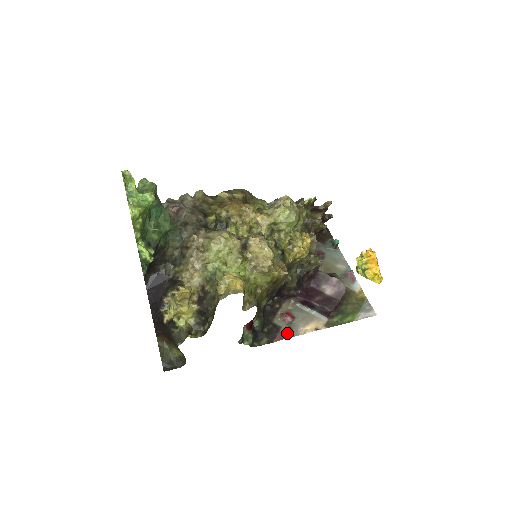
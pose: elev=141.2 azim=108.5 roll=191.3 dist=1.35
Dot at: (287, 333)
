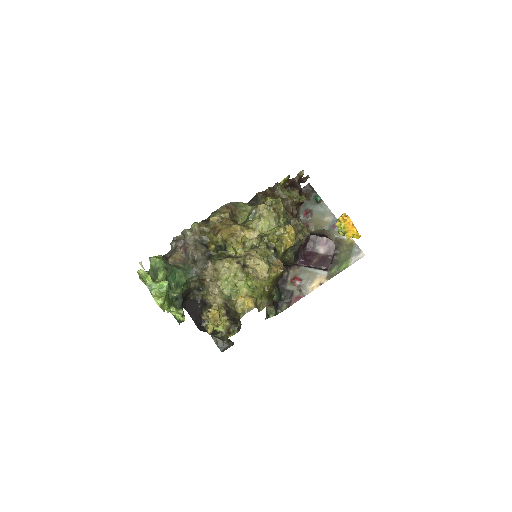
Dot at: (299, 295)
